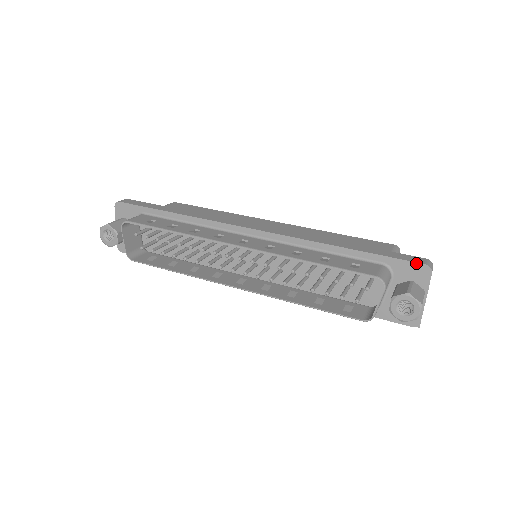
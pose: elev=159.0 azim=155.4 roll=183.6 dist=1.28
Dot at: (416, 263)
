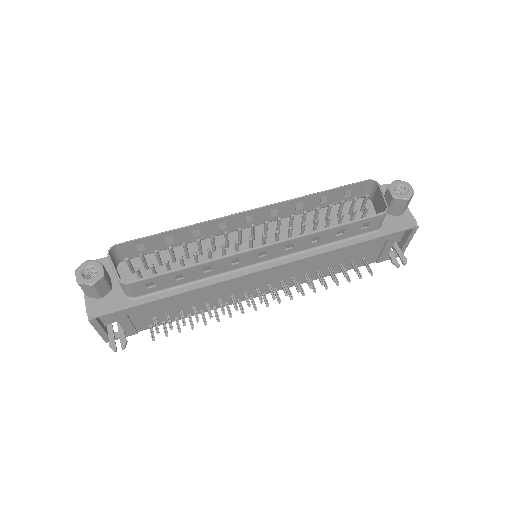
Dot at: (381, 186)
